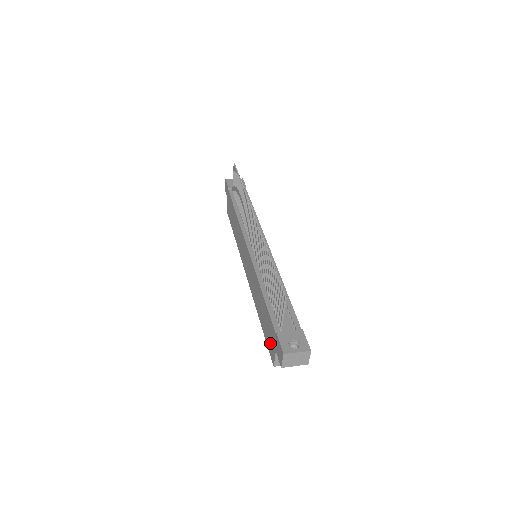
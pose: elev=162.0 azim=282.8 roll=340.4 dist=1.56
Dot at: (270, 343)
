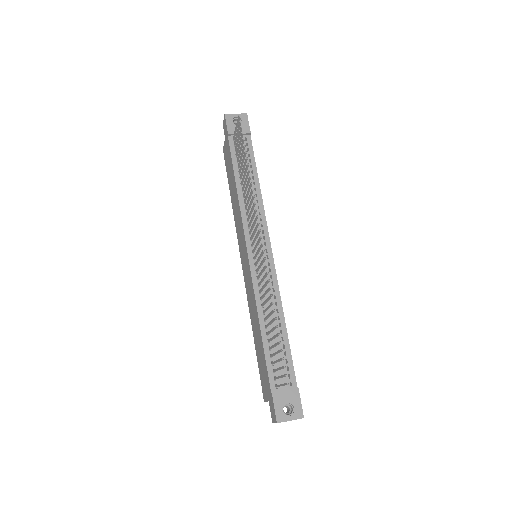
Dot at: (263, 382)
